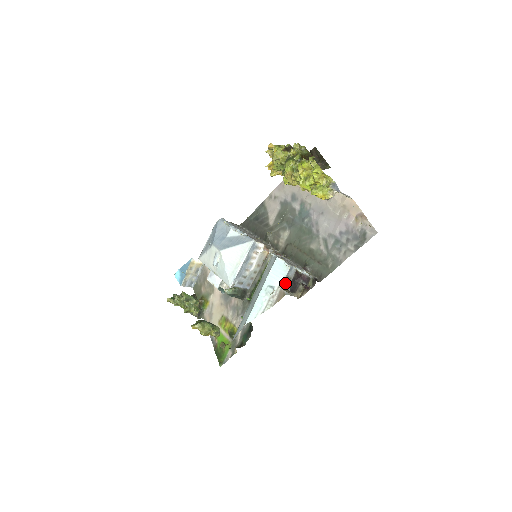
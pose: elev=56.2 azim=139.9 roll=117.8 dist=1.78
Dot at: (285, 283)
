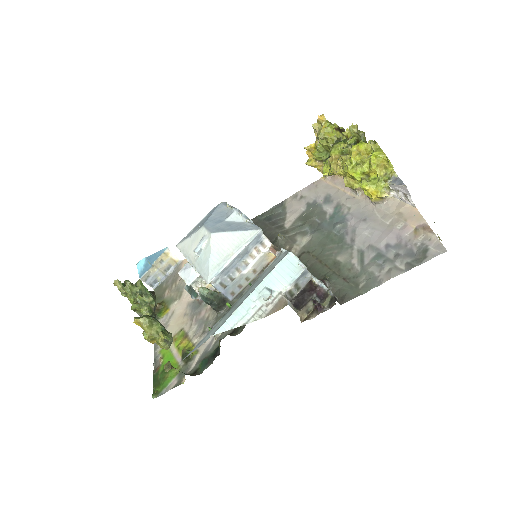
Dot at: (290, 291)
